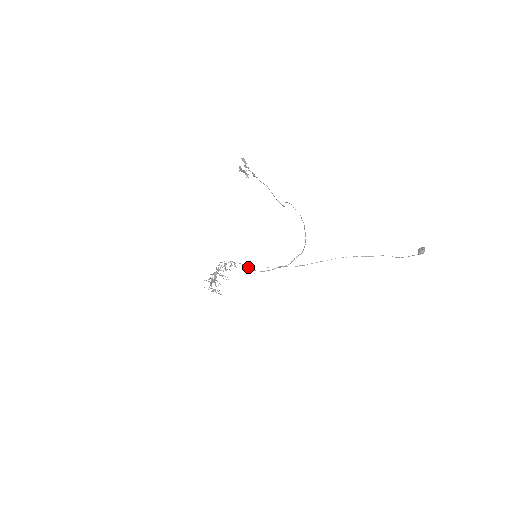
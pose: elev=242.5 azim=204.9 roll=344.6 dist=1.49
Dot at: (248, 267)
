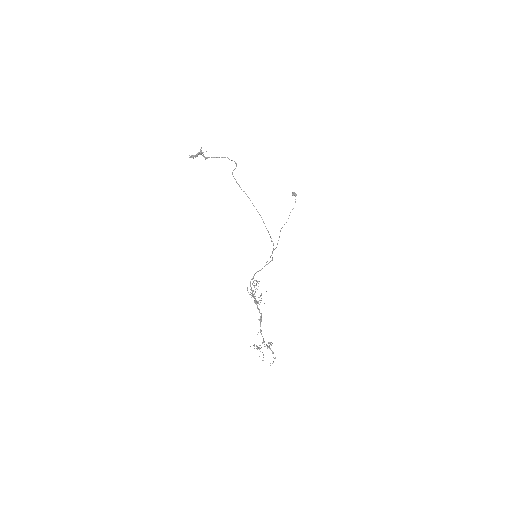
Dot at: occluded
